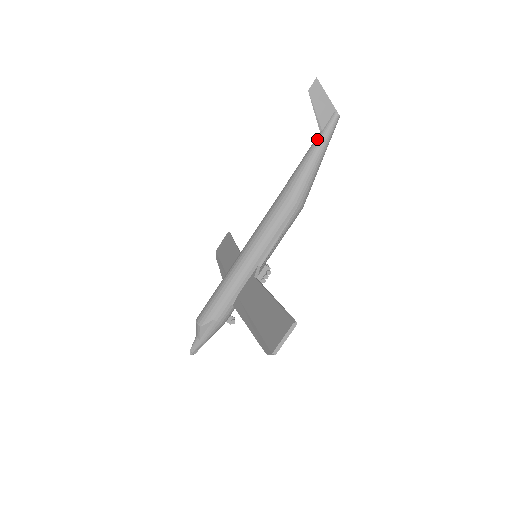
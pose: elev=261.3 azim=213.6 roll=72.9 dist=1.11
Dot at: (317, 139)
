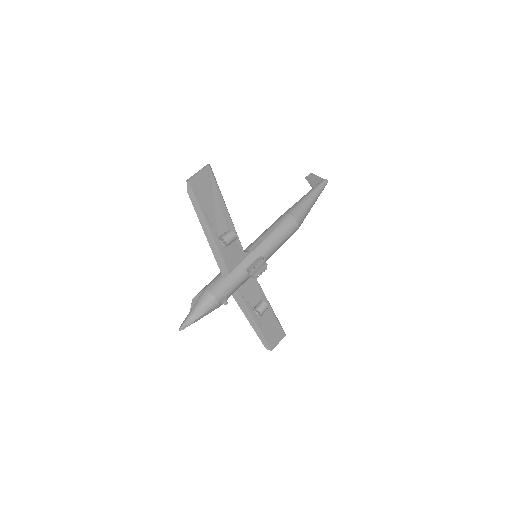
Dot at: occluded
